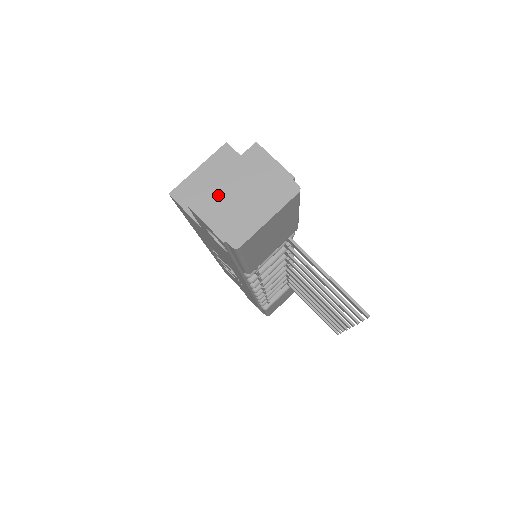
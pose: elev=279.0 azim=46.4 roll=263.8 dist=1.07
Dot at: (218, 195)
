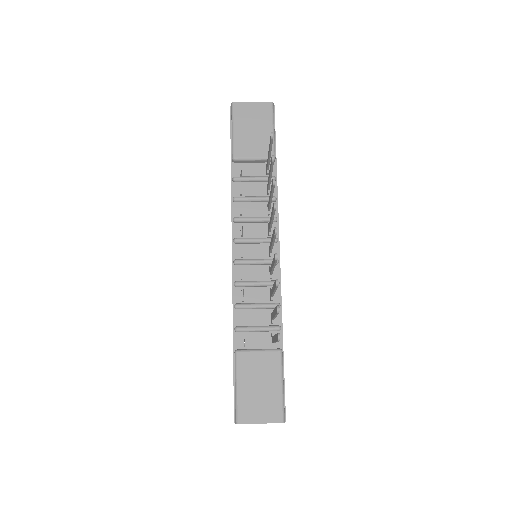
Dot at: occluded
